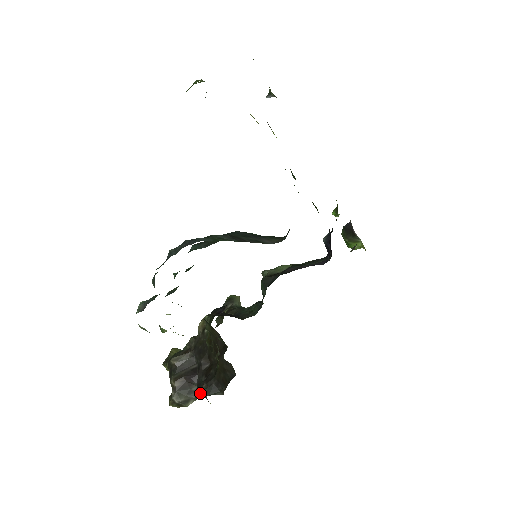
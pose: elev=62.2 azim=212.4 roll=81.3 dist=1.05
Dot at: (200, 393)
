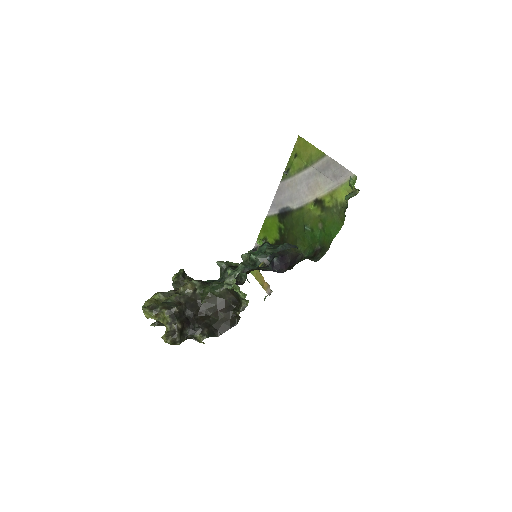
Dot at: (191, 335)
